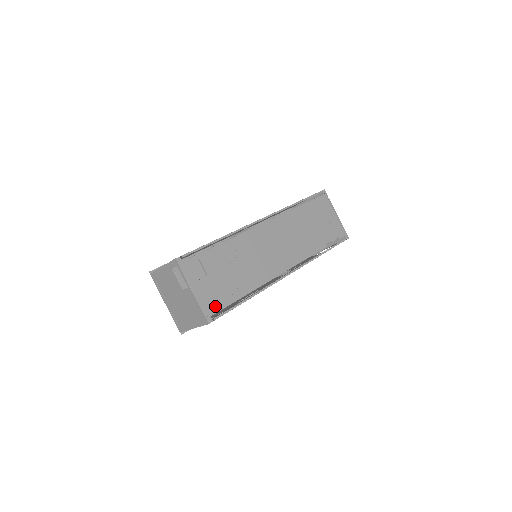
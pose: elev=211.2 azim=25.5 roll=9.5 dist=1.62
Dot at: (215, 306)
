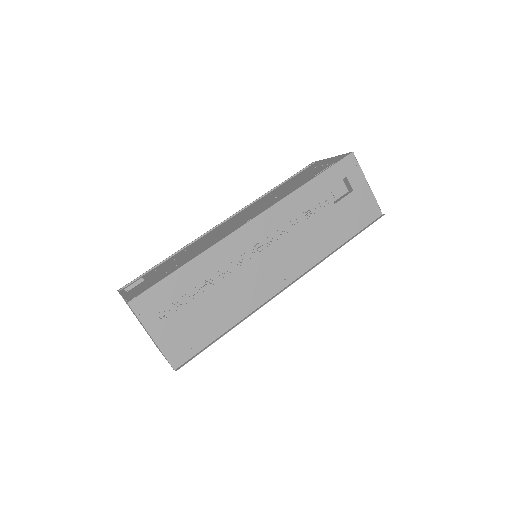
Dot at: (143, 290)
